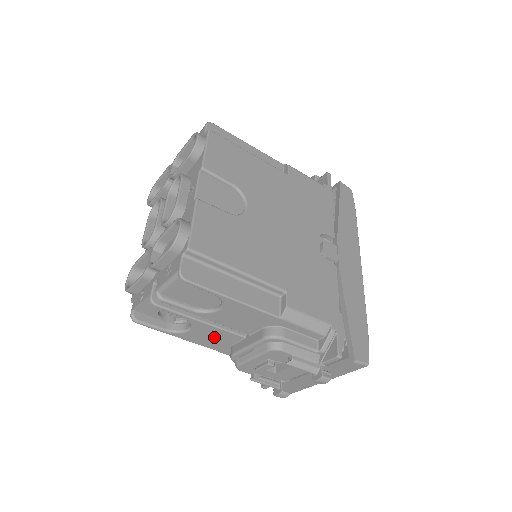
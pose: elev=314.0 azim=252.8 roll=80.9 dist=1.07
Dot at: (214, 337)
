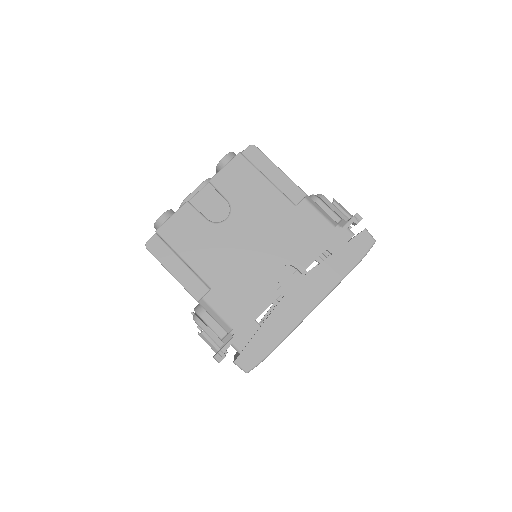
Dot at: occluded
